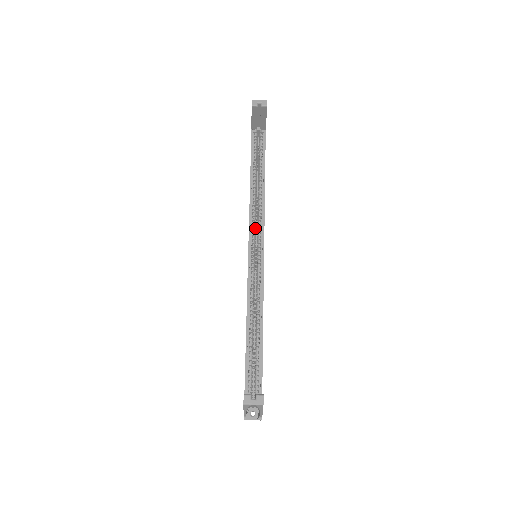
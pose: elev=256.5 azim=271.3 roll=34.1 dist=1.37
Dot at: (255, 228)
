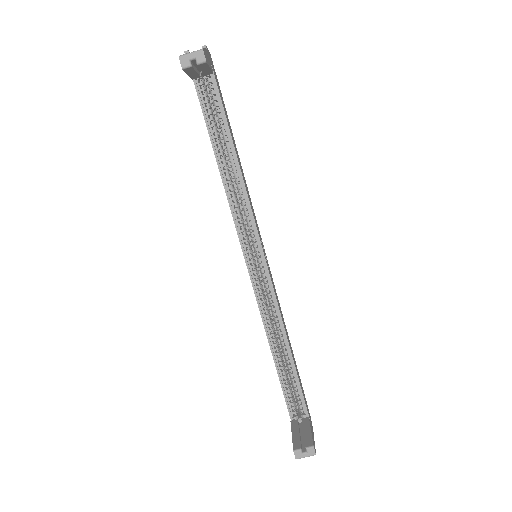
Dot at: (245, 226)
